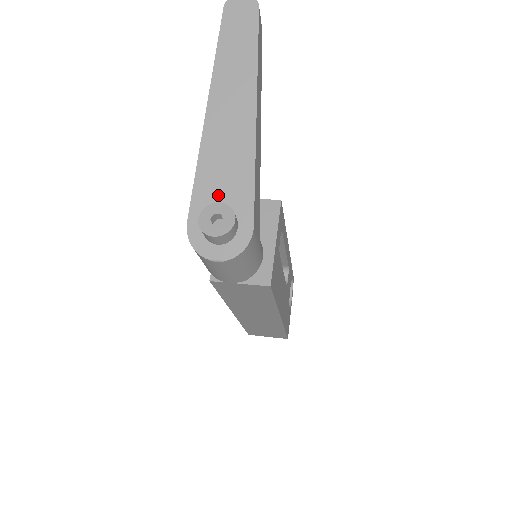
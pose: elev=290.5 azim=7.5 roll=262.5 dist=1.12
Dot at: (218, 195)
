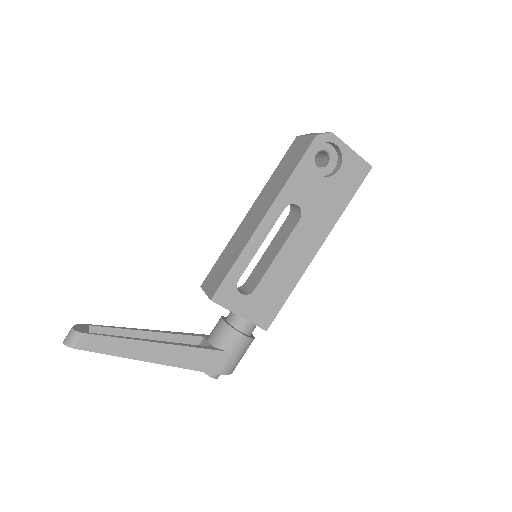
Dot at: occluded
